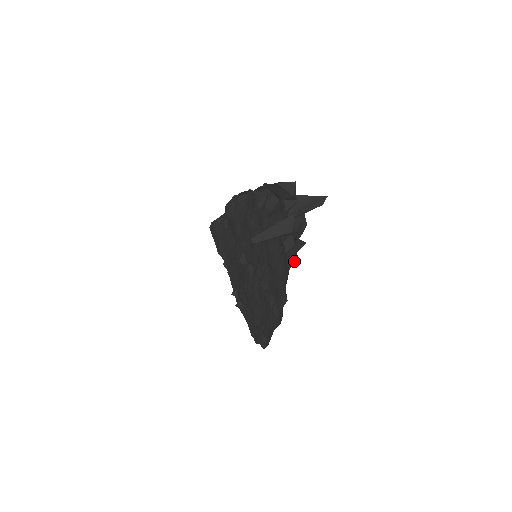
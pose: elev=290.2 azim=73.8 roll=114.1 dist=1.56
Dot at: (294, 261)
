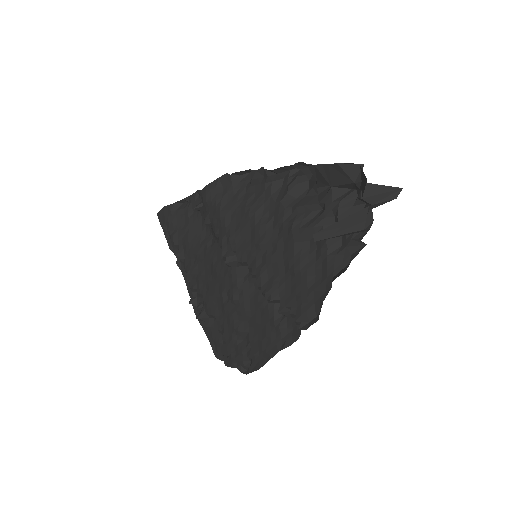
Dot at: (344, 267)
